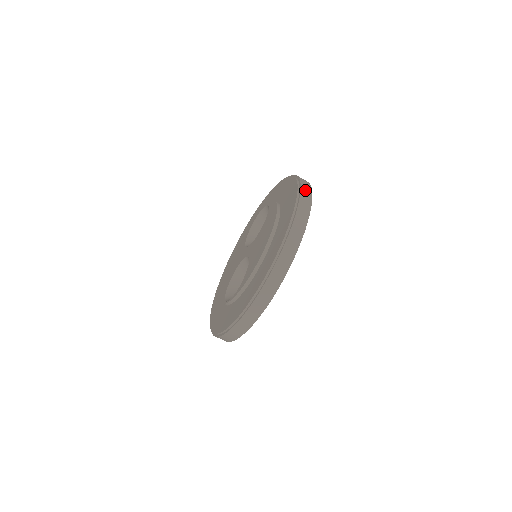
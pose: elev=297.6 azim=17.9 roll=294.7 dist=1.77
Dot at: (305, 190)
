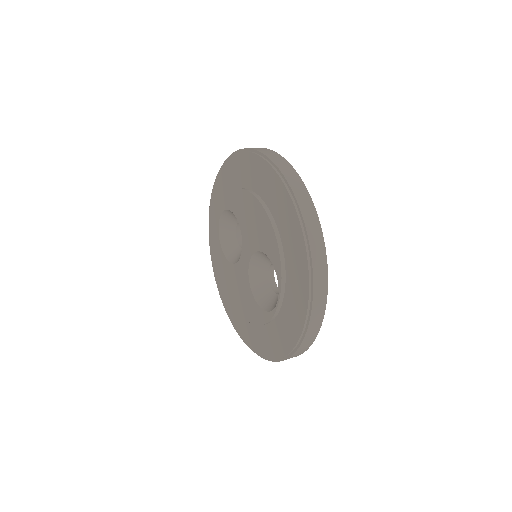
Dot at: occluded
